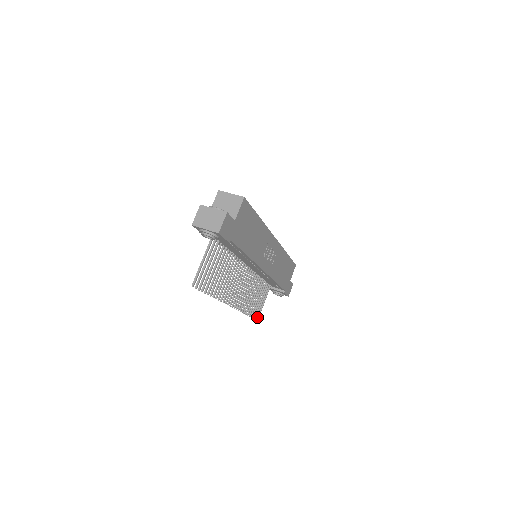
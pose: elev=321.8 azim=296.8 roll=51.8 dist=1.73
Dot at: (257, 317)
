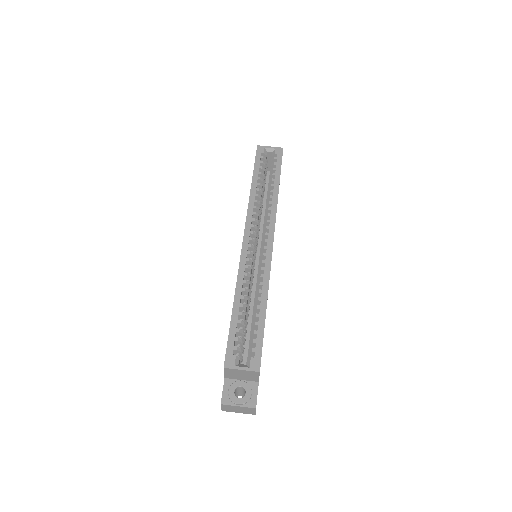
Dot at: occluded
